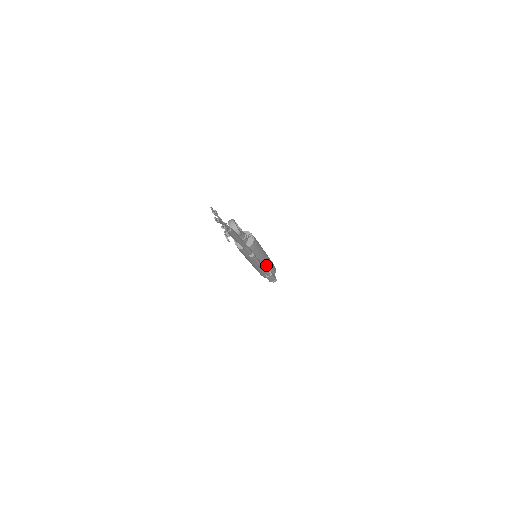
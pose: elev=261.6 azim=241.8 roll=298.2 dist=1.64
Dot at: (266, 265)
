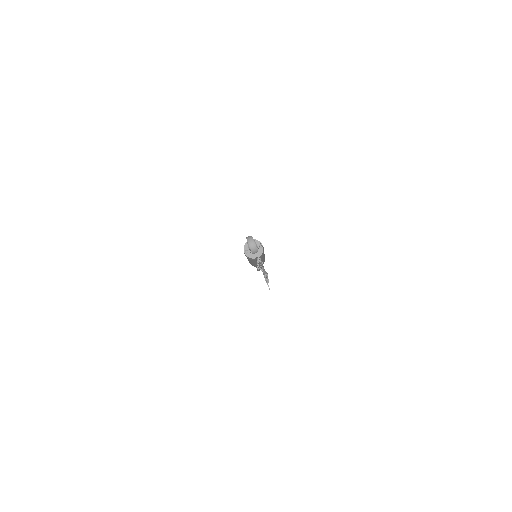
Dot at: occluded
